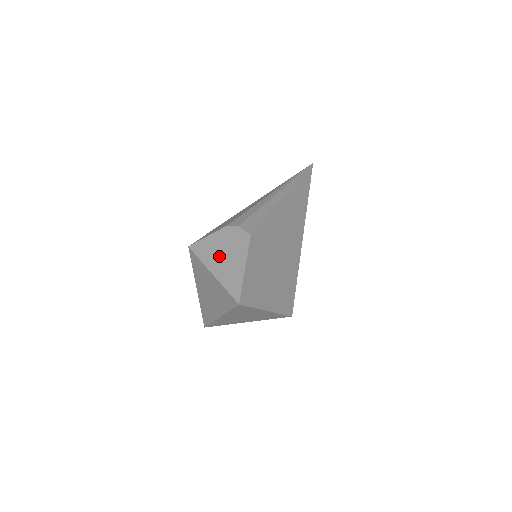
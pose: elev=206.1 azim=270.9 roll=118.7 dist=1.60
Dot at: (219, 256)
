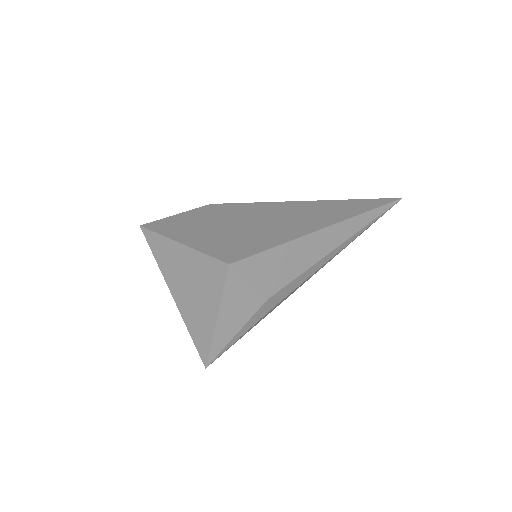
Dot at: occluded
